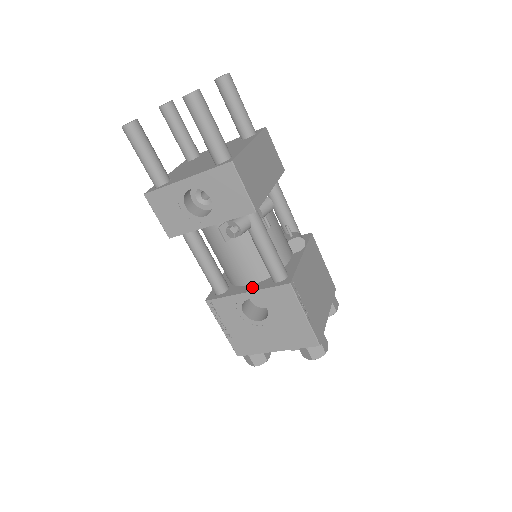
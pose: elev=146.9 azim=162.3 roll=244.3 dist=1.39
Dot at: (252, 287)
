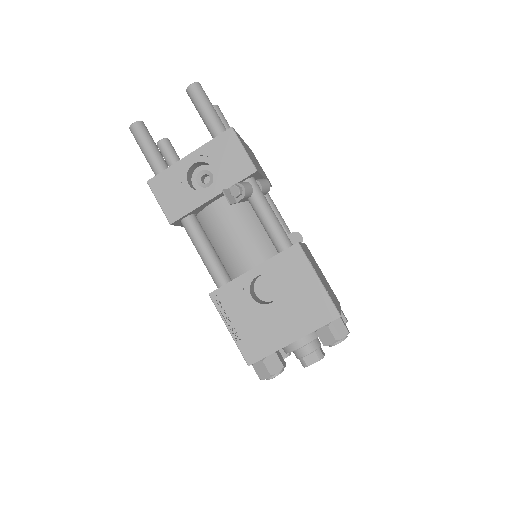
Dot at: occluded
